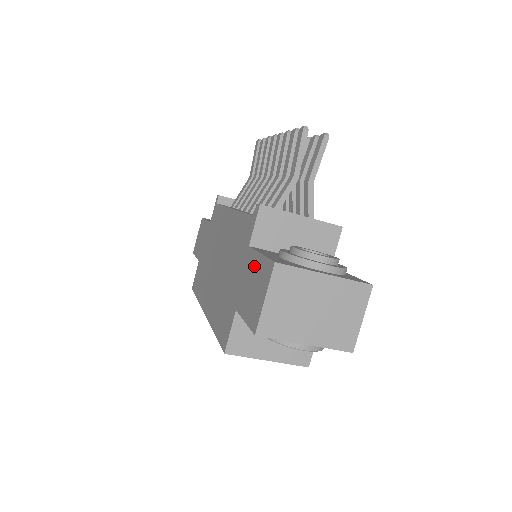
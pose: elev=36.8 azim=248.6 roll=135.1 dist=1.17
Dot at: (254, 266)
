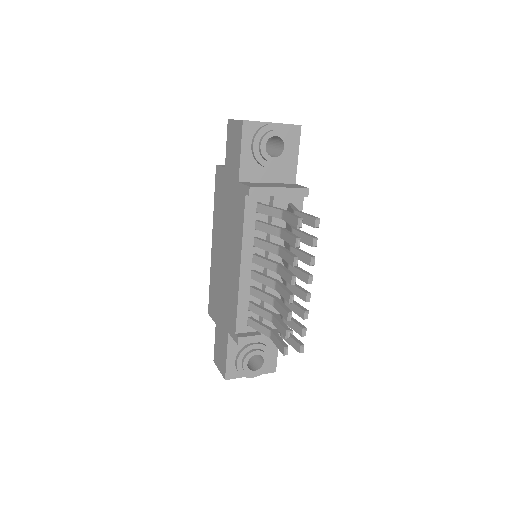
Dot at: (224, 349)
